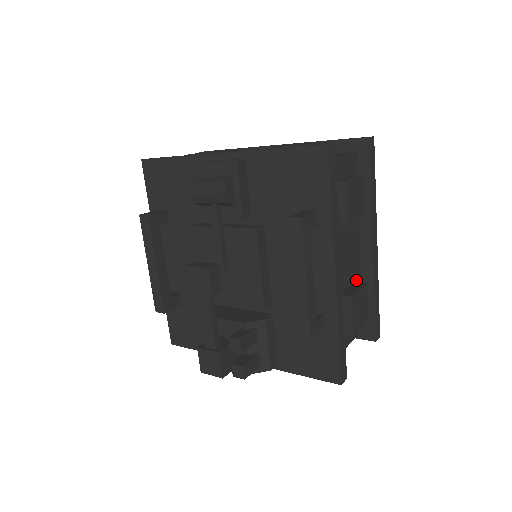
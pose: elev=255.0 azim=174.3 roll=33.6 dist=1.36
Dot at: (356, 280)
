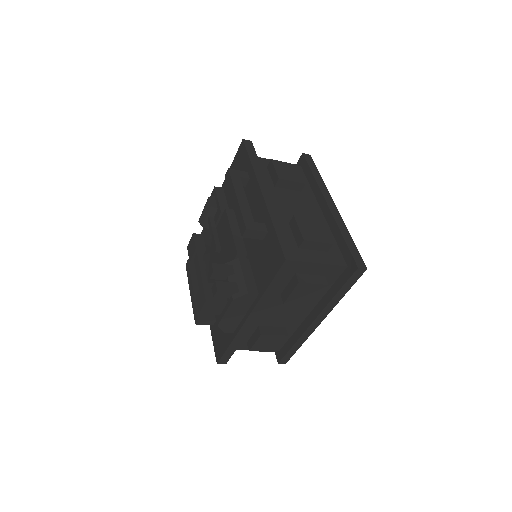
Dot at: occluded
